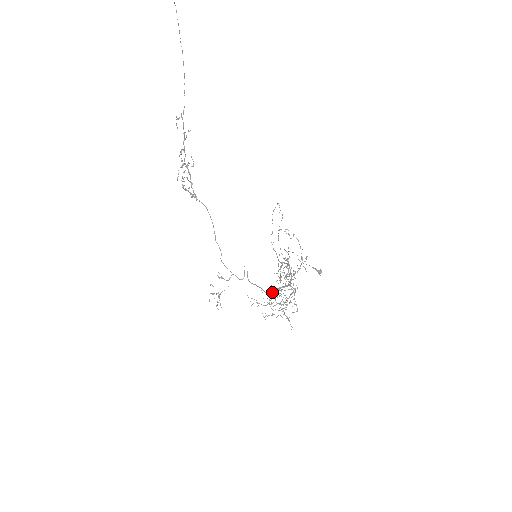
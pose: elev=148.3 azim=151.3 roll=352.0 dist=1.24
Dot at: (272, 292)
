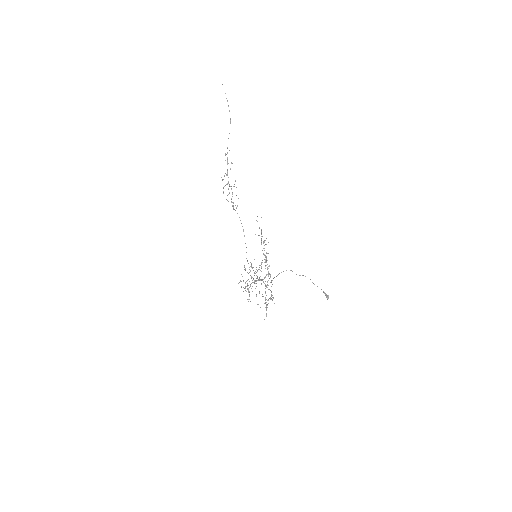
Dot at: (252, 282)
